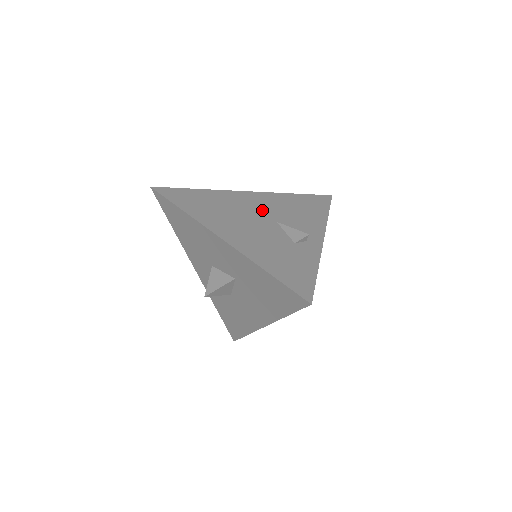
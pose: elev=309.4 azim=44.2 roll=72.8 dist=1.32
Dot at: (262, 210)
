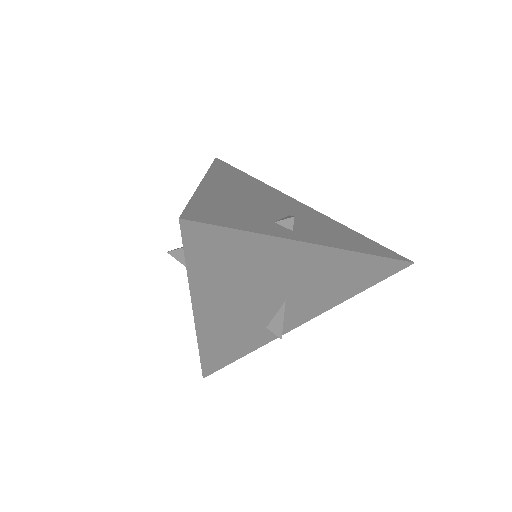
Dot at: (293, 282)
